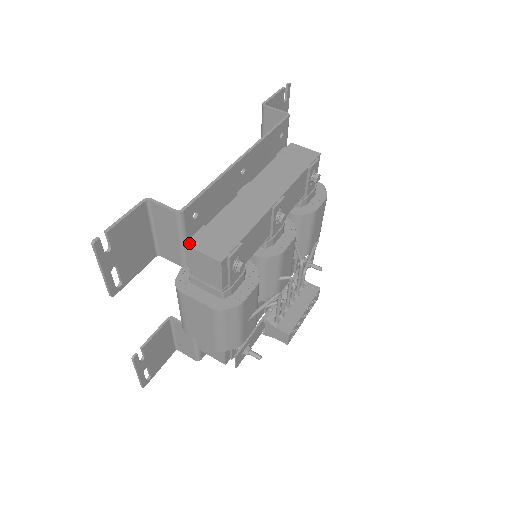
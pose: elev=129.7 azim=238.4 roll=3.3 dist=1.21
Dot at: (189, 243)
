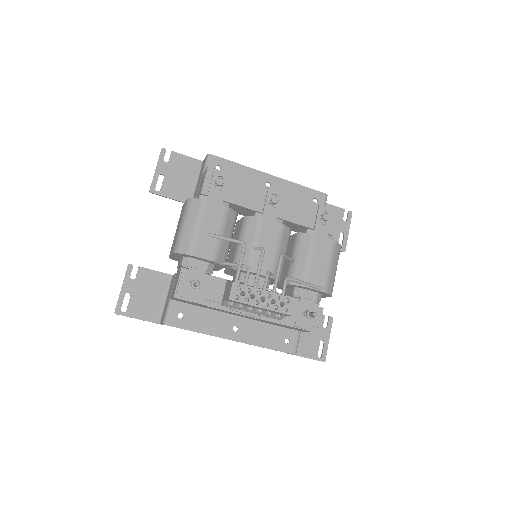
Dot at: occluded
